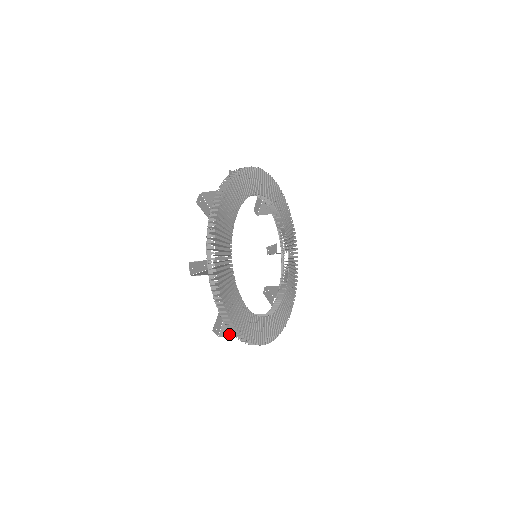
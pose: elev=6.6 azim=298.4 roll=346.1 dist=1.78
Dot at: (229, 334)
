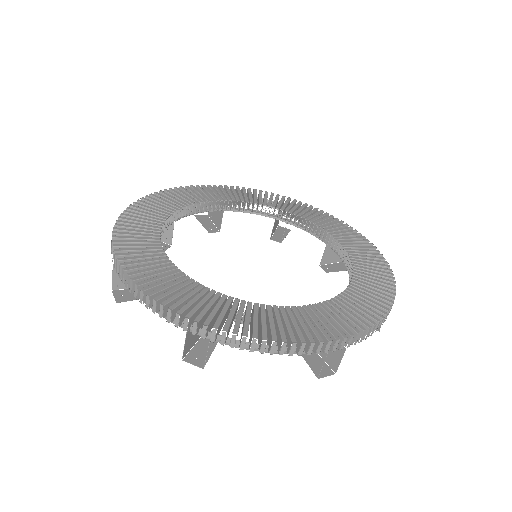
Dot at: occluded
